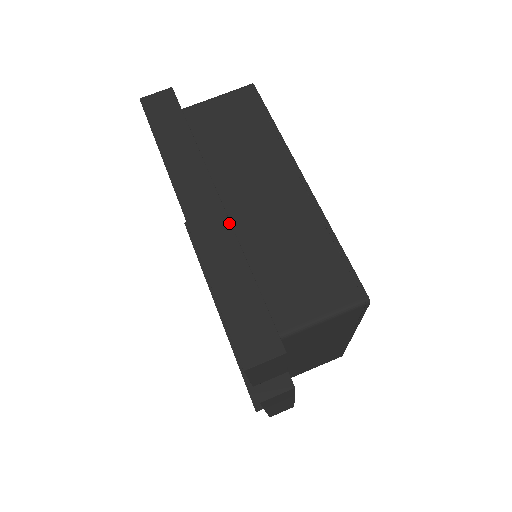
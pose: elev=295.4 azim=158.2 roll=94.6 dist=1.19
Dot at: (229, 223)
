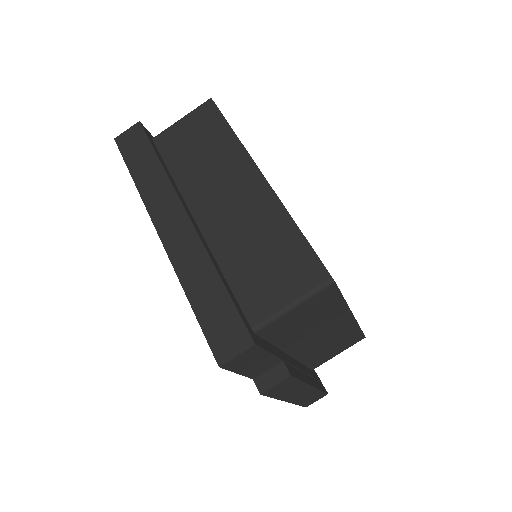
Dot at: (196, 234)
